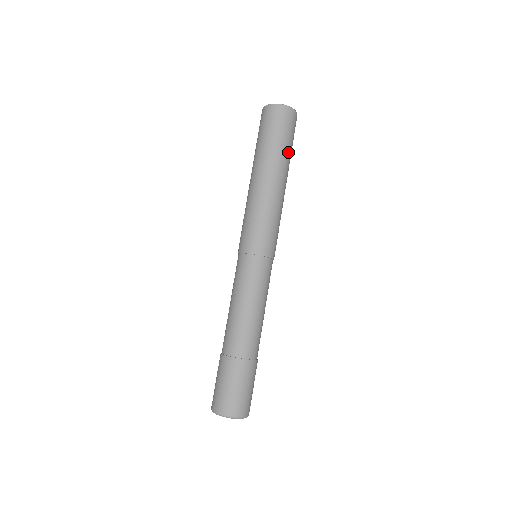
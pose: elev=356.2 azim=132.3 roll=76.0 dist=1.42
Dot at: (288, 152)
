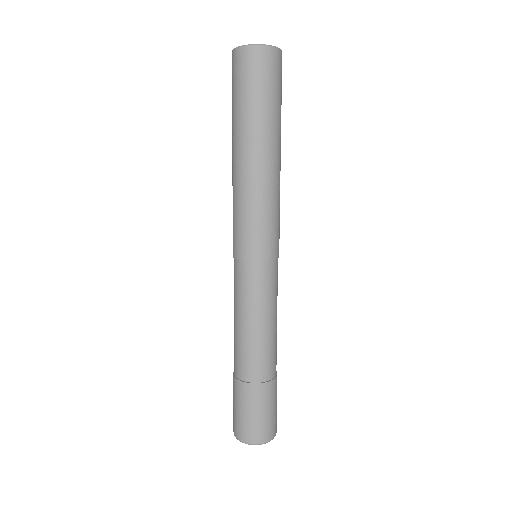
Dot at: occluded
